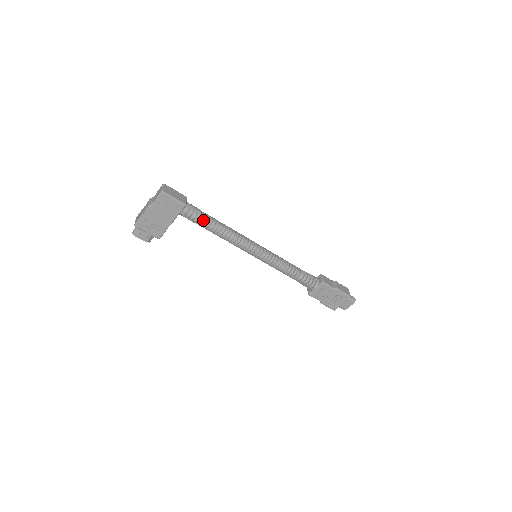
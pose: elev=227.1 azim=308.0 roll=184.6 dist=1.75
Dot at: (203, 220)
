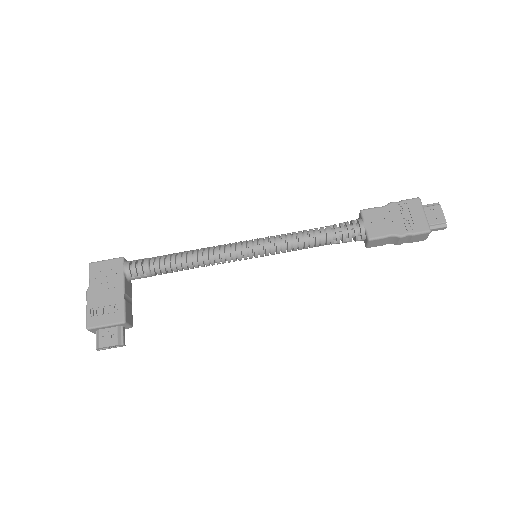
Dot at: (156, 260)
